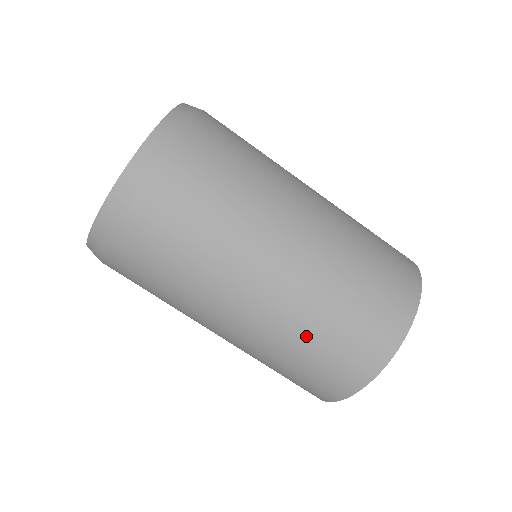
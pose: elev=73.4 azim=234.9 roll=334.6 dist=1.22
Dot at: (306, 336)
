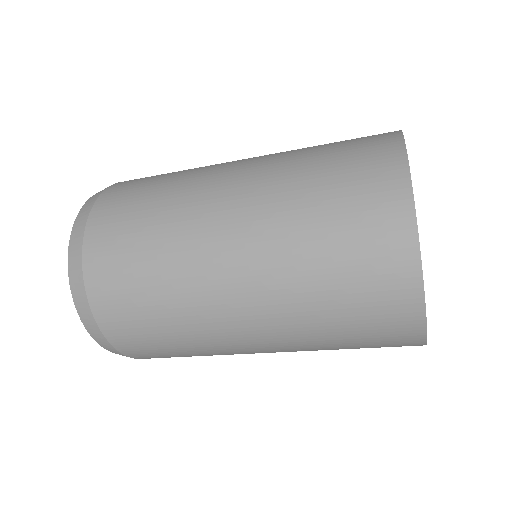
Dot at: occluded
